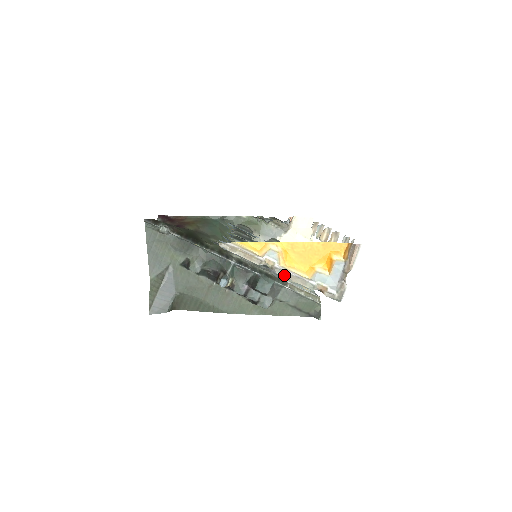
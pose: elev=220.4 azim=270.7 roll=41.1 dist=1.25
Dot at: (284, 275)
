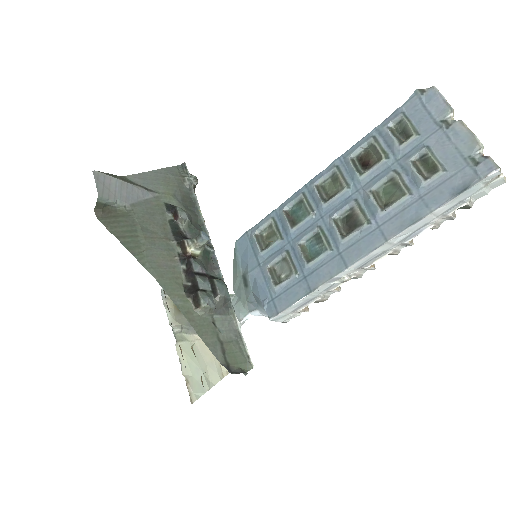
Dot at: occluded
